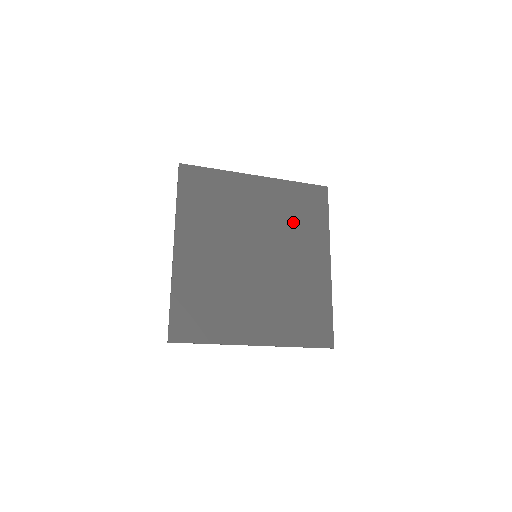
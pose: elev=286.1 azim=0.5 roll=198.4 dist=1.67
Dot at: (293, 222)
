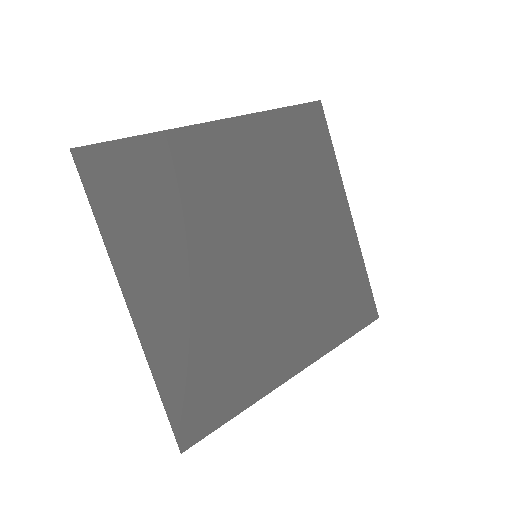
Dot at: (323, 289)
